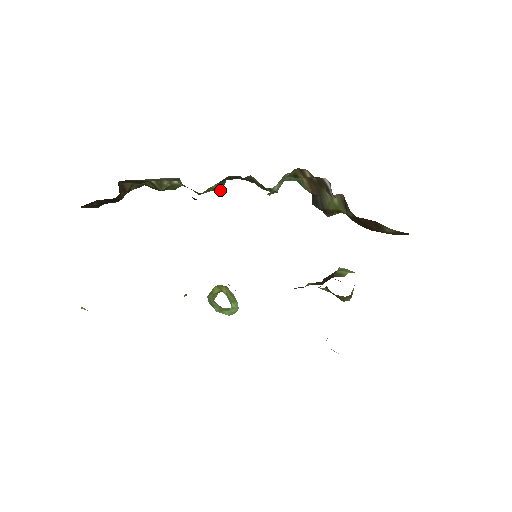
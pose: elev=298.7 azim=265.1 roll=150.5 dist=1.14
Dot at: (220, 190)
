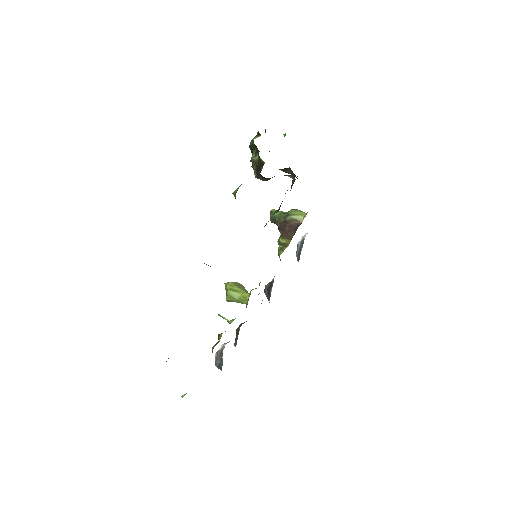
Dot at: occluded
